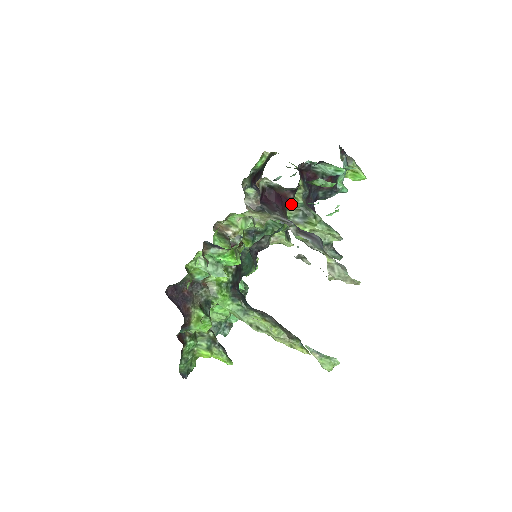
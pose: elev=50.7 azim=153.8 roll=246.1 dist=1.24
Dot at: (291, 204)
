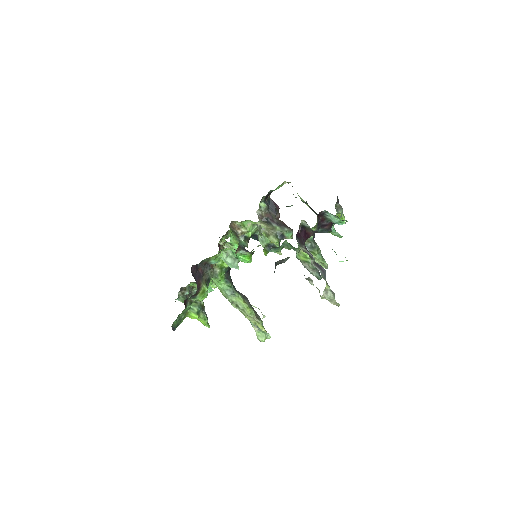
Dot at: occluded
